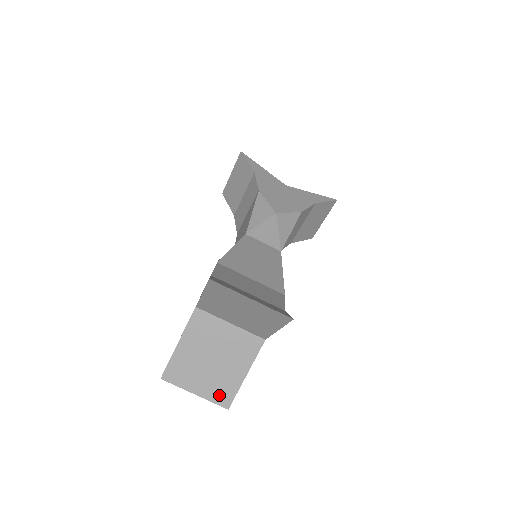
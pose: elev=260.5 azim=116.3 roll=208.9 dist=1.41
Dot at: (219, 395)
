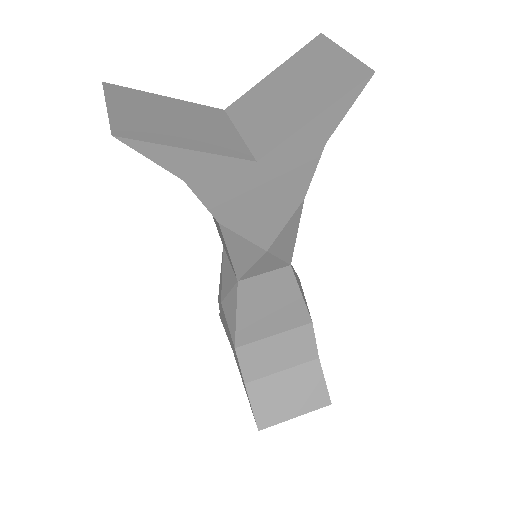
Dot at: (129, 127)
